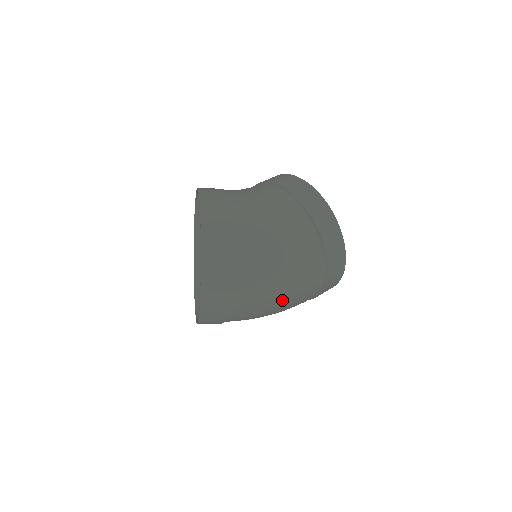
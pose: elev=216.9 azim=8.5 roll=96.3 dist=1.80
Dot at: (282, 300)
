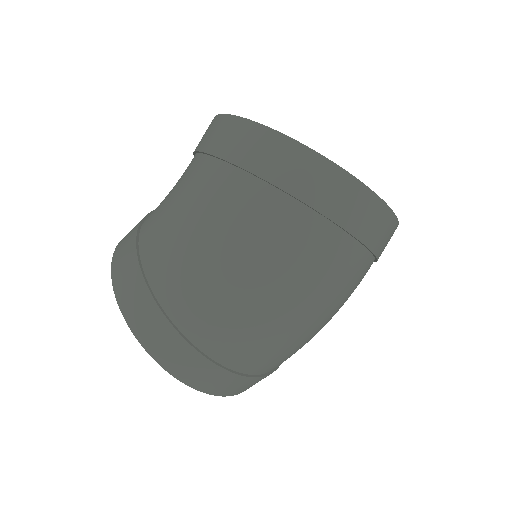
Dot at: (292, 308)
